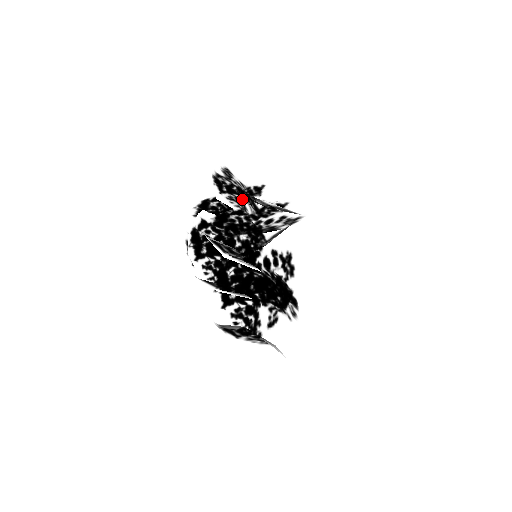
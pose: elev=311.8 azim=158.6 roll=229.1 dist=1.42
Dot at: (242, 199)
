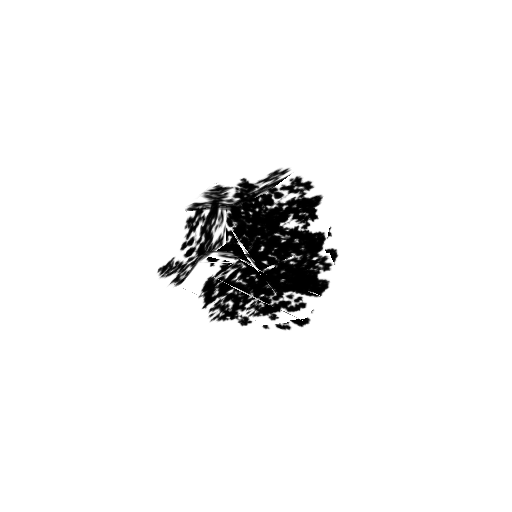
Dot at: occluded
